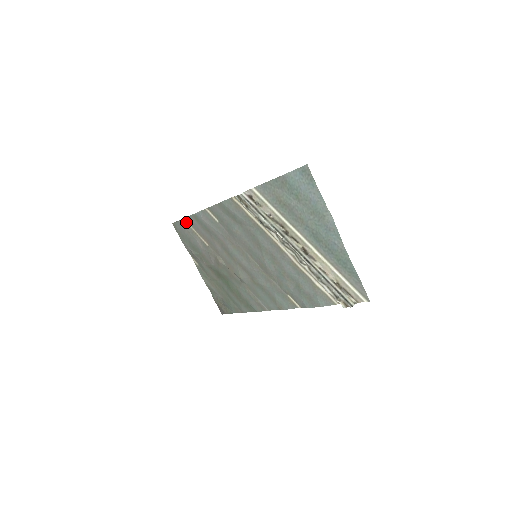
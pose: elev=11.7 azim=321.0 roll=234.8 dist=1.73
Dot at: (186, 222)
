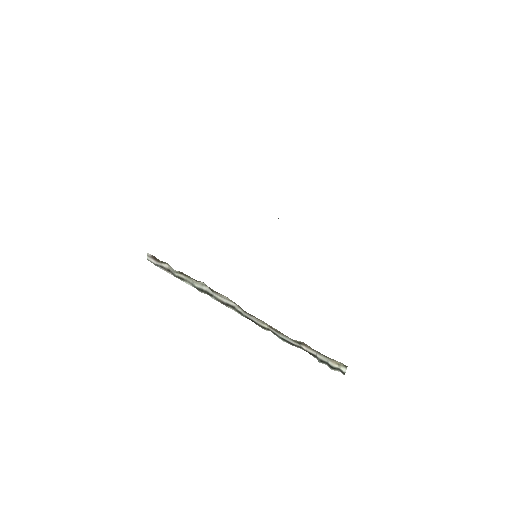
Dot at: occluded
